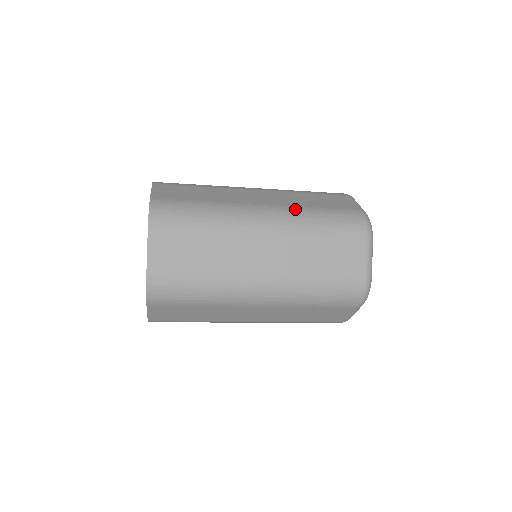
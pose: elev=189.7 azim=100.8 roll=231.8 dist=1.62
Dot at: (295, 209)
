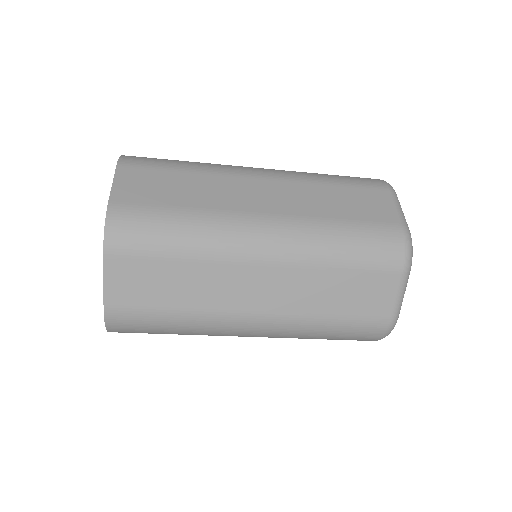
Dot at: occluded
